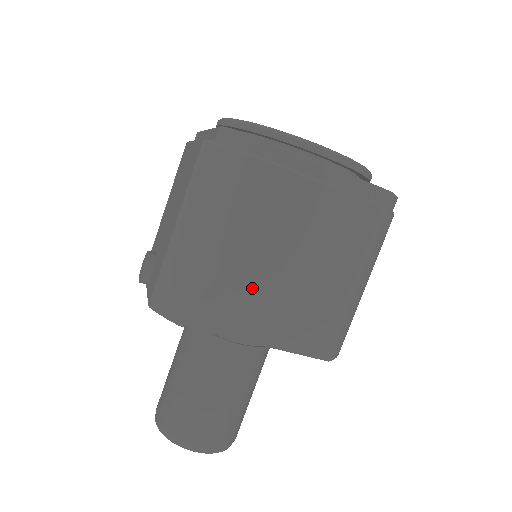
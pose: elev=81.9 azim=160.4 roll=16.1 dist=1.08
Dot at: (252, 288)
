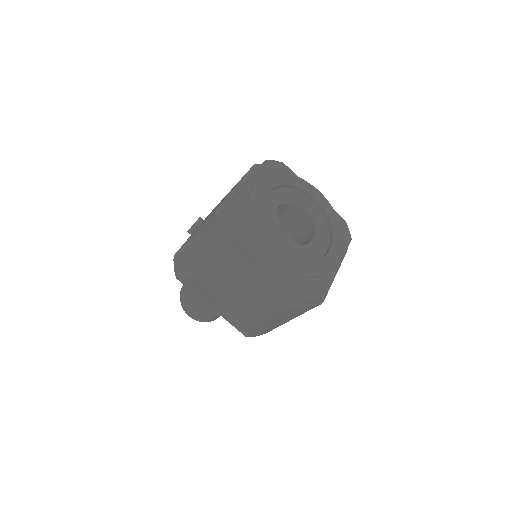
Dot at: (209, 290)
